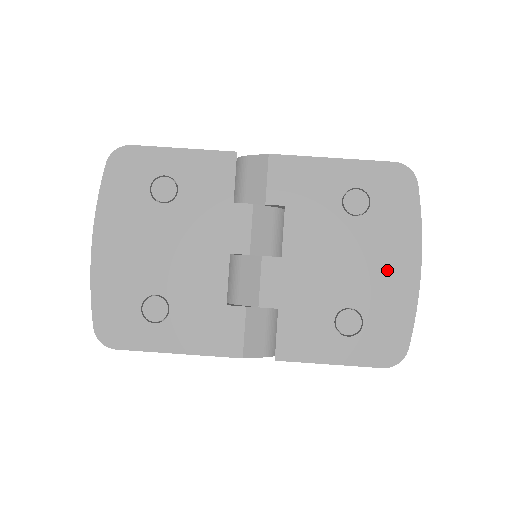
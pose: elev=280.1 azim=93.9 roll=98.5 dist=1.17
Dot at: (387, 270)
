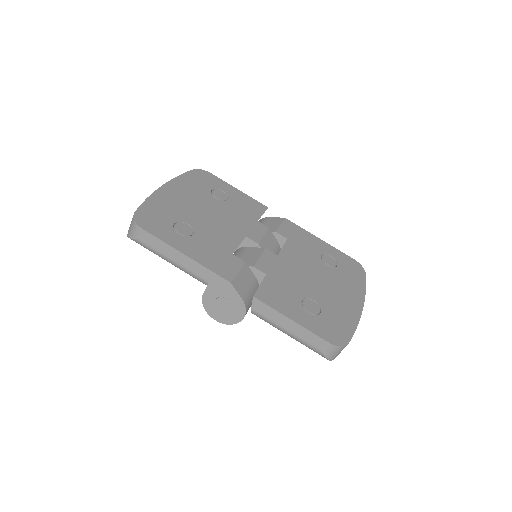
Dot at: (342, 297)
